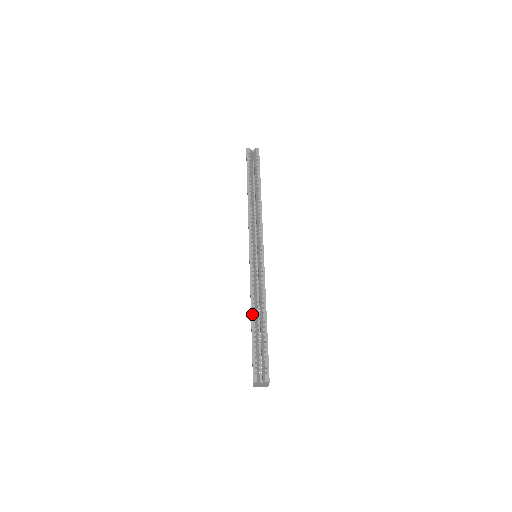
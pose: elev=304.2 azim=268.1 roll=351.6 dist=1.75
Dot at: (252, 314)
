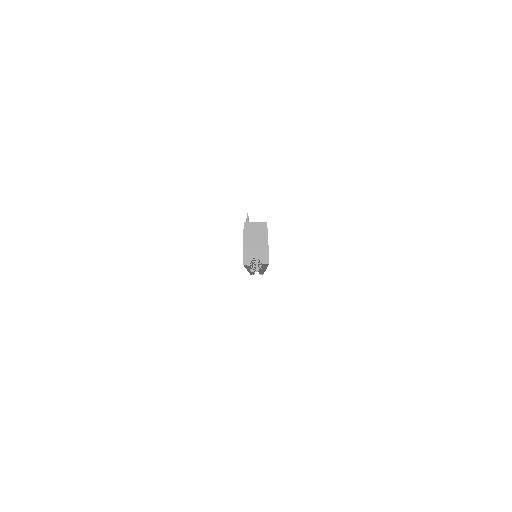
Dot at: occluded
